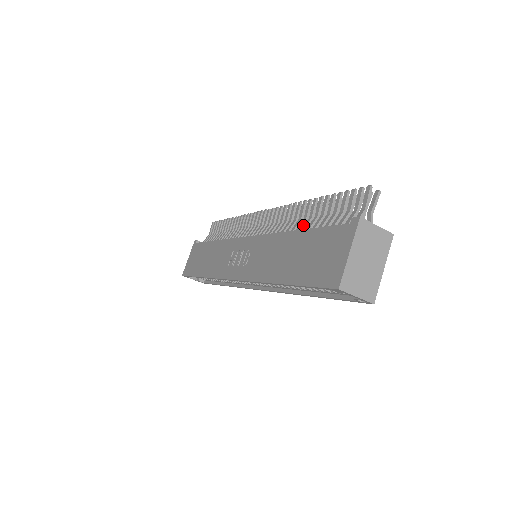
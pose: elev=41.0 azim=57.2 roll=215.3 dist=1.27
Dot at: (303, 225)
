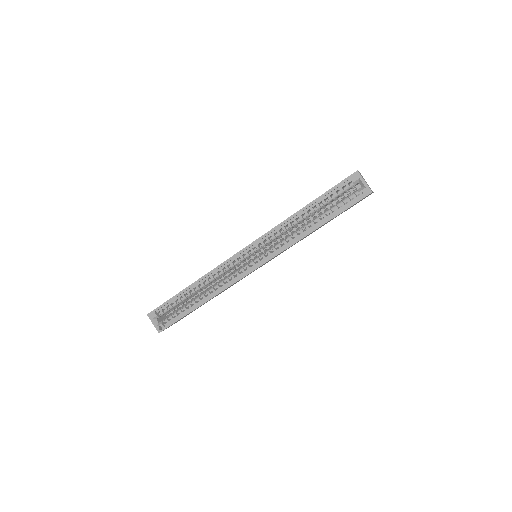
Dot at: occluded
